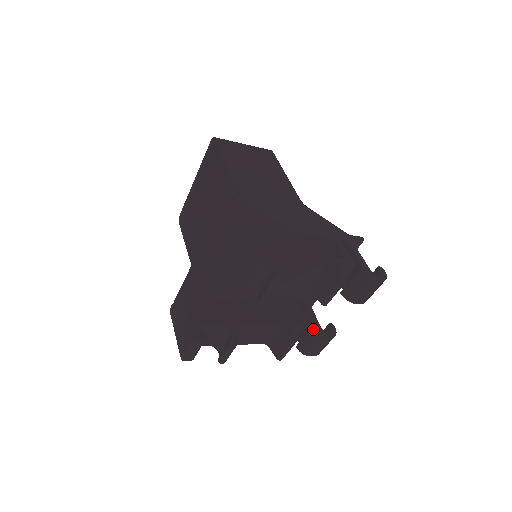
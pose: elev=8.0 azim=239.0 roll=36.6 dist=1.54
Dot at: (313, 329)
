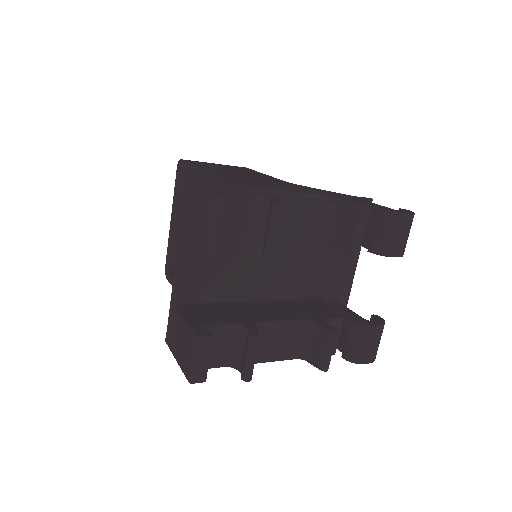
Dot at: (353, 320)
